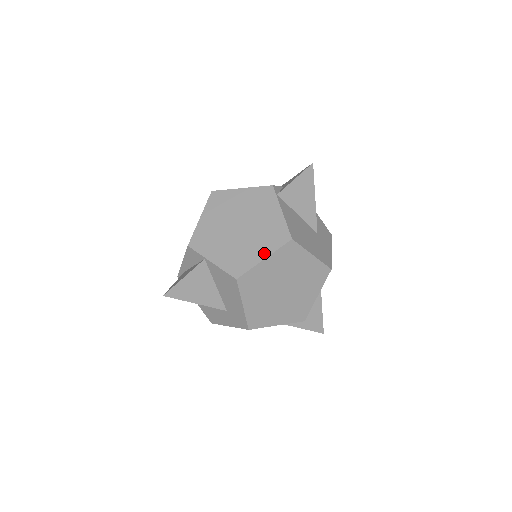
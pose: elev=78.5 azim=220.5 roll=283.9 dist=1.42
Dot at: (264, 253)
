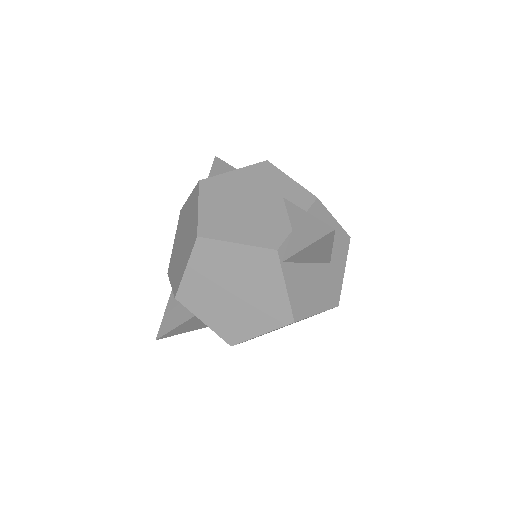
Dot at: (262, 329)
